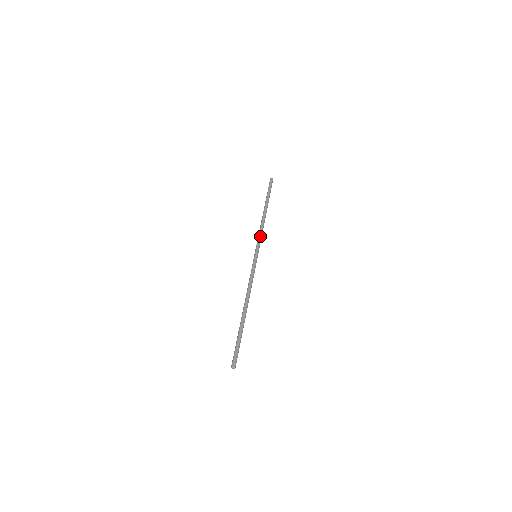
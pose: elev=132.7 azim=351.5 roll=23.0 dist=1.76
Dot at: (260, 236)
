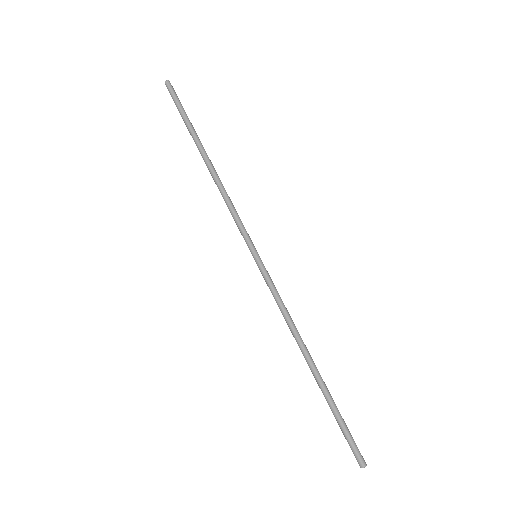
Dot at: occluded
